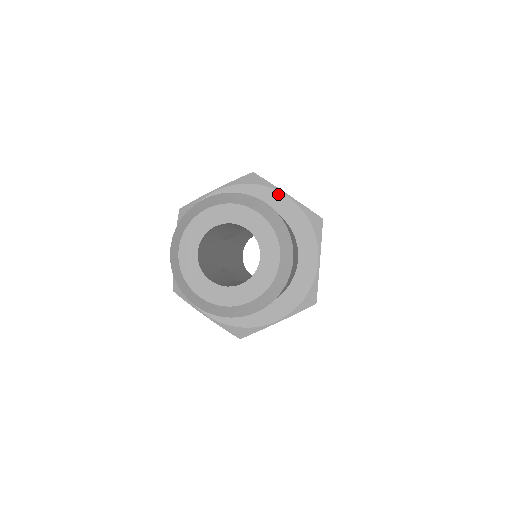
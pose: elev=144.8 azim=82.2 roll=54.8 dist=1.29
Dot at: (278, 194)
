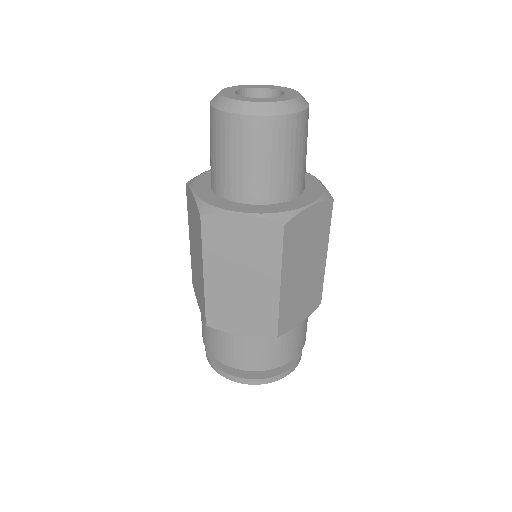
Dot at: occluded
